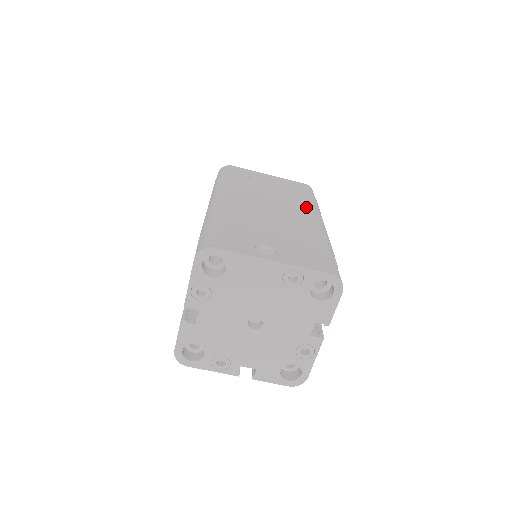
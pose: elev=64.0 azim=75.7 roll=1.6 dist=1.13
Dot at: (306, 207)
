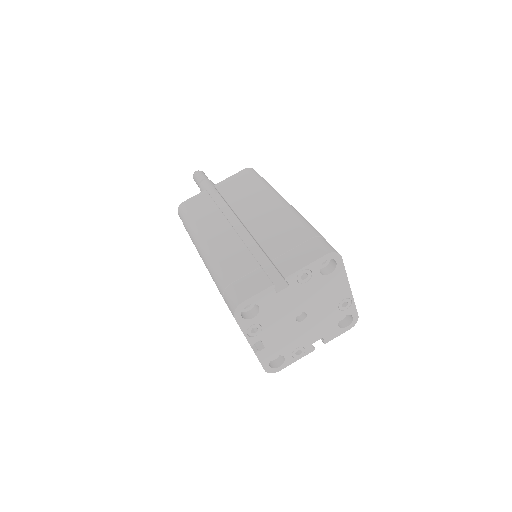
Dot at: occluded
